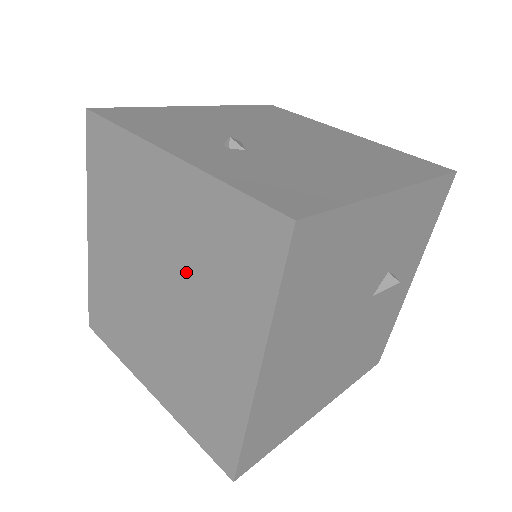
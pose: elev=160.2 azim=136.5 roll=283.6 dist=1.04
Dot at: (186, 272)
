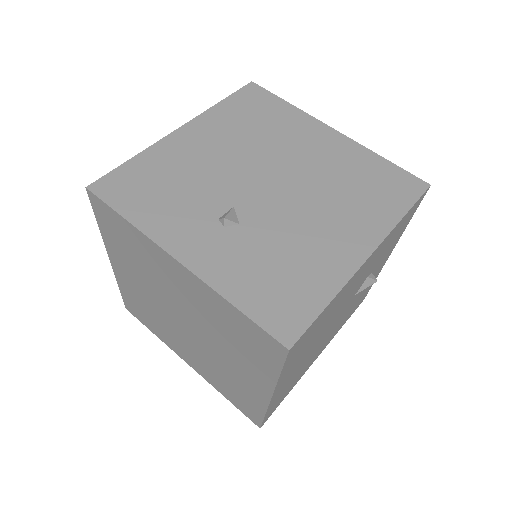
Dot at: (206, 327)
